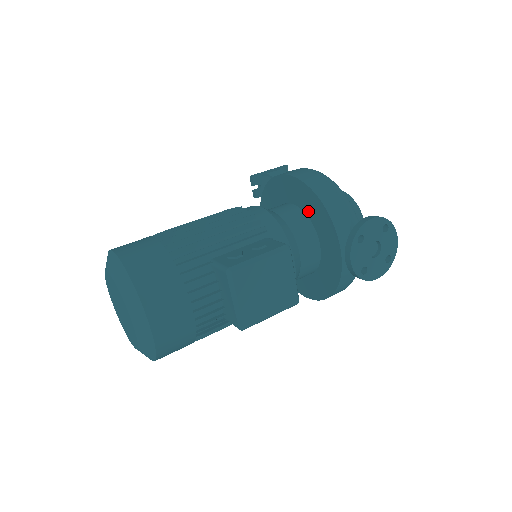
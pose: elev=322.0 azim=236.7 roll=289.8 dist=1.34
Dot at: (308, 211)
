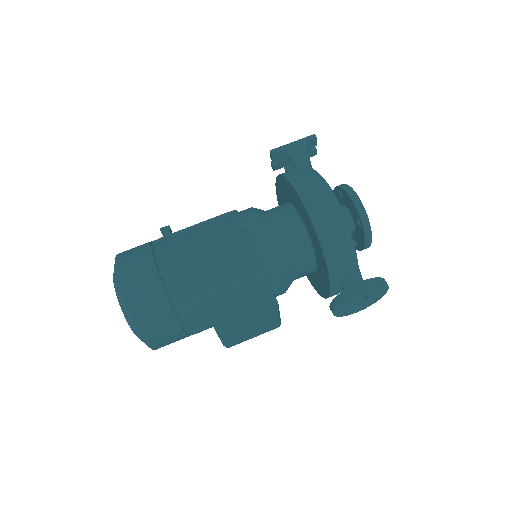
Dot at: (312, 242)
